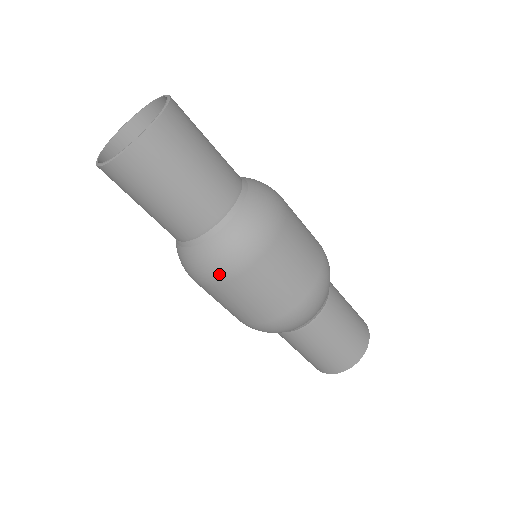
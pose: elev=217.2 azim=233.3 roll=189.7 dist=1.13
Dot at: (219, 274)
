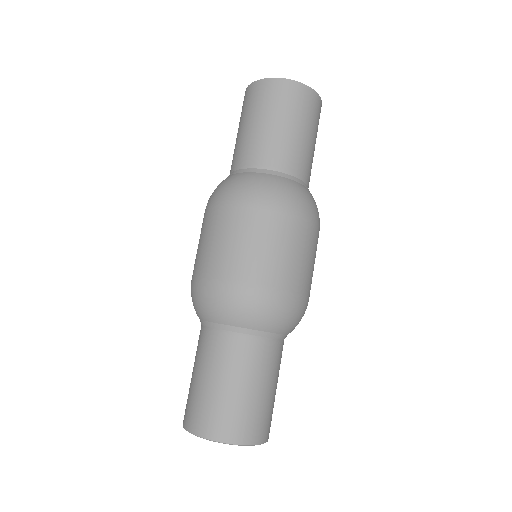
Dot at: (269, 199)
